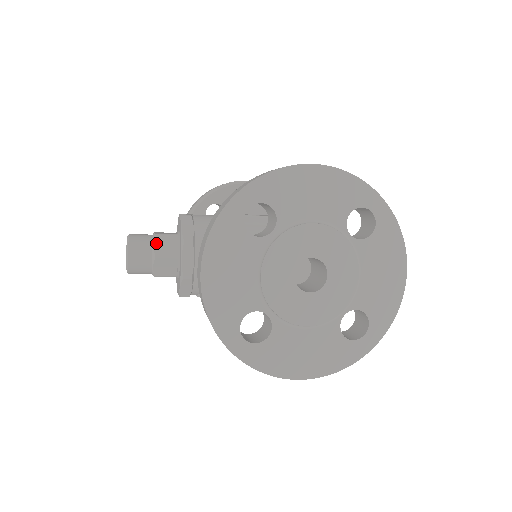
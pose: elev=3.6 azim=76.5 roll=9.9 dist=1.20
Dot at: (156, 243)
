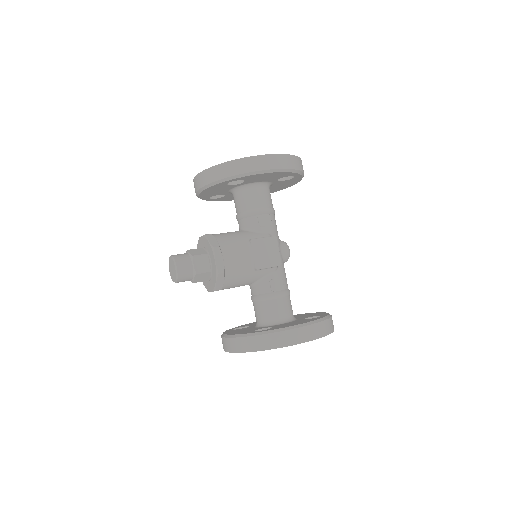
Dot at: (196, 278)
